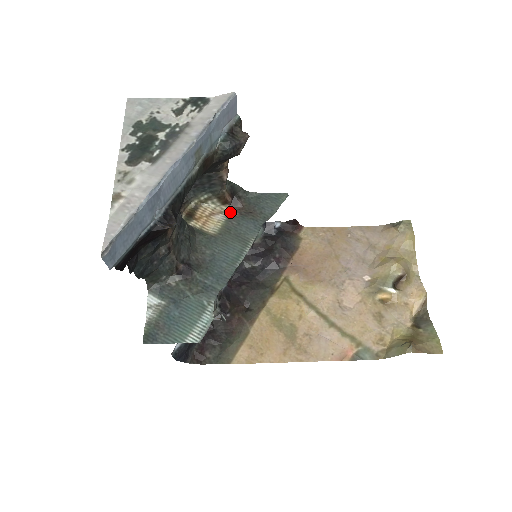
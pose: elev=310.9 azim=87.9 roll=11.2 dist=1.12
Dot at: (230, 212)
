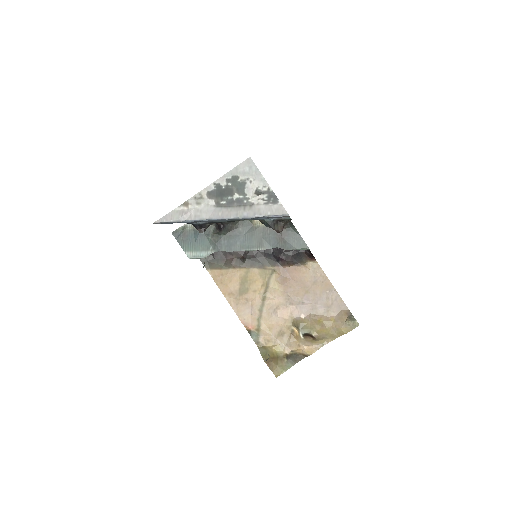
Dot at: occluded
